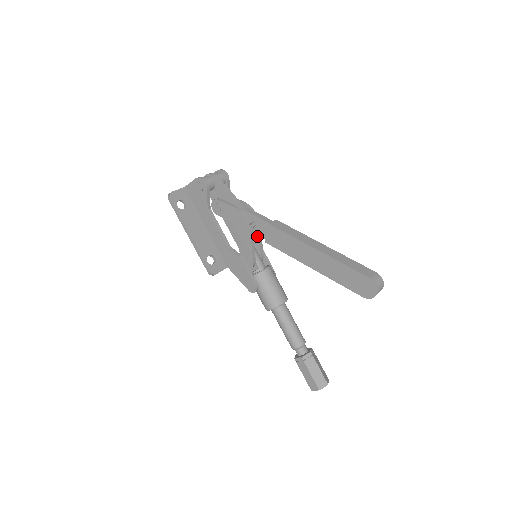
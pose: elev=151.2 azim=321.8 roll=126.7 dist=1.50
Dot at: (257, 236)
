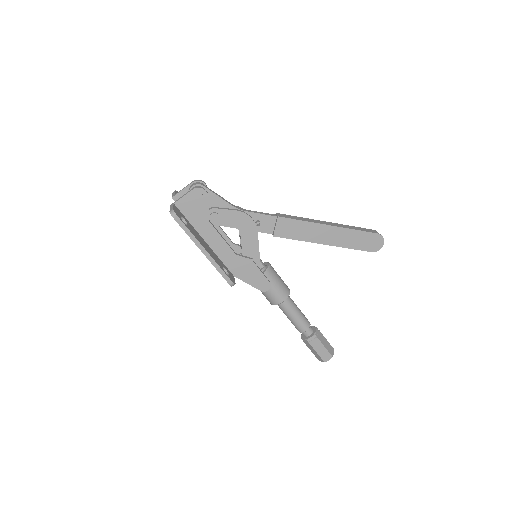
Dot at: occluded
